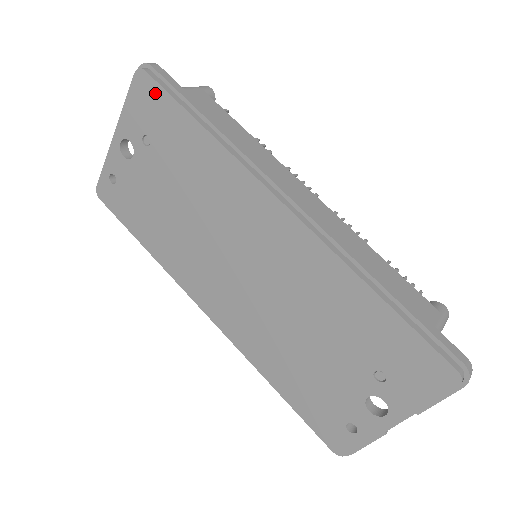
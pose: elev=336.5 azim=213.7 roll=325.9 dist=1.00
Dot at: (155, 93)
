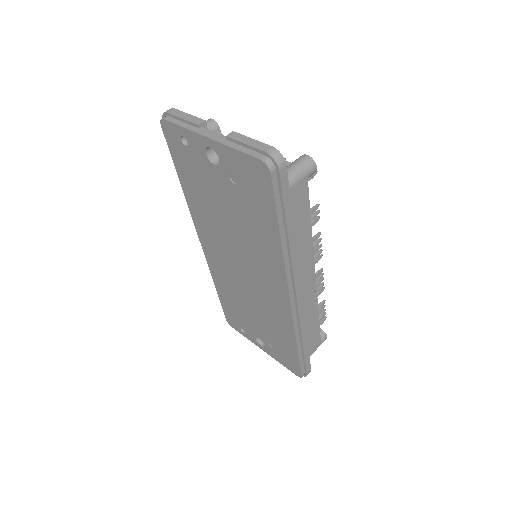
Dot at: (266, 187)
